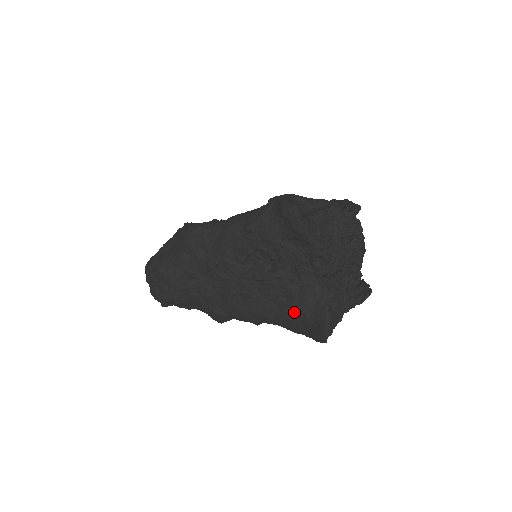
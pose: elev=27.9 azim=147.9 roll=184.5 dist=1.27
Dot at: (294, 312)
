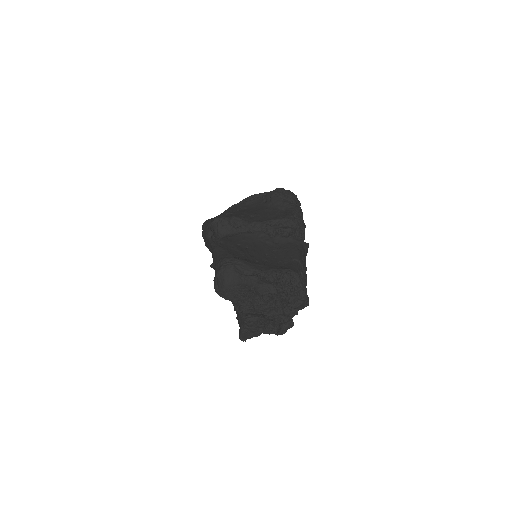
Dot at: occluded
